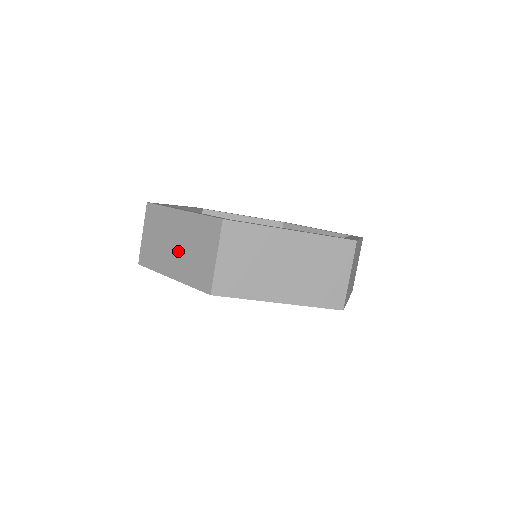
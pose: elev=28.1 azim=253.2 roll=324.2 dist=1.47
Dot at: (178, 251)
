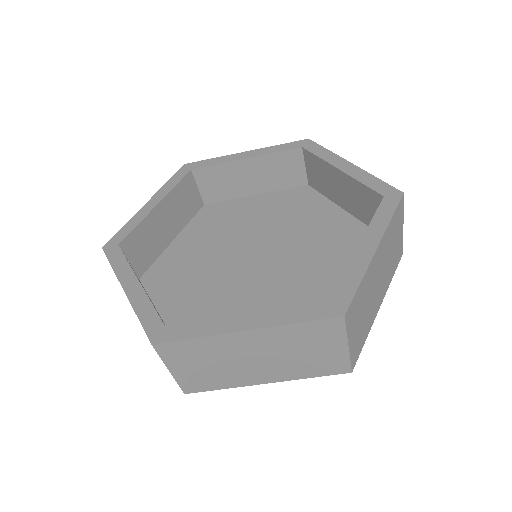
Dot at: occluded
